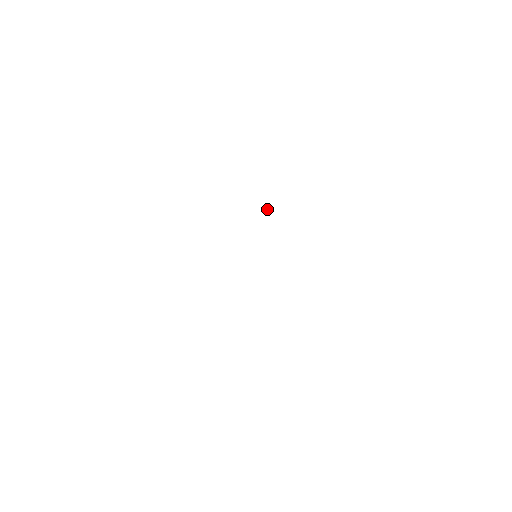
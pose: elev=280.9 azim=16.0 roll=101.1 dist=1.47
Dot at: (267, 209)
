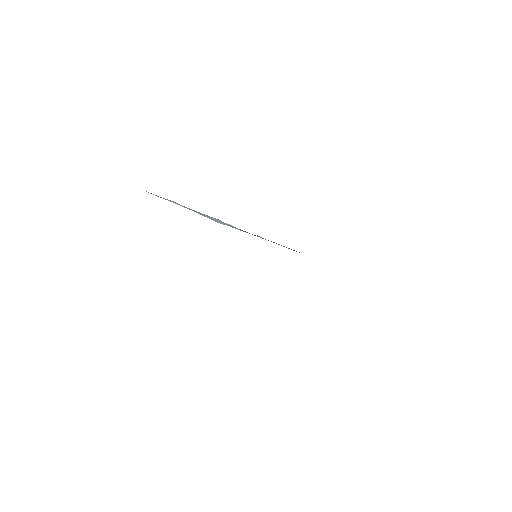
Dot at: occluded
